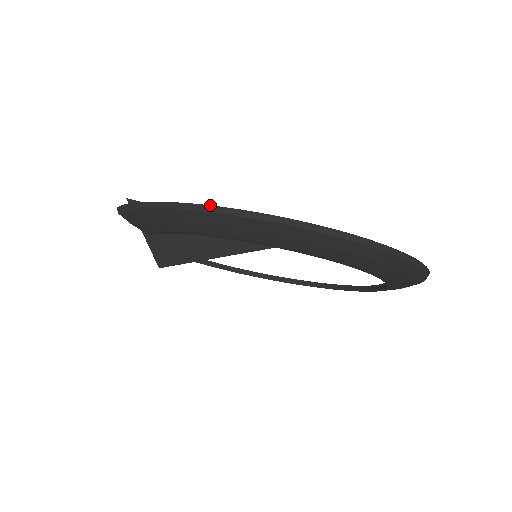
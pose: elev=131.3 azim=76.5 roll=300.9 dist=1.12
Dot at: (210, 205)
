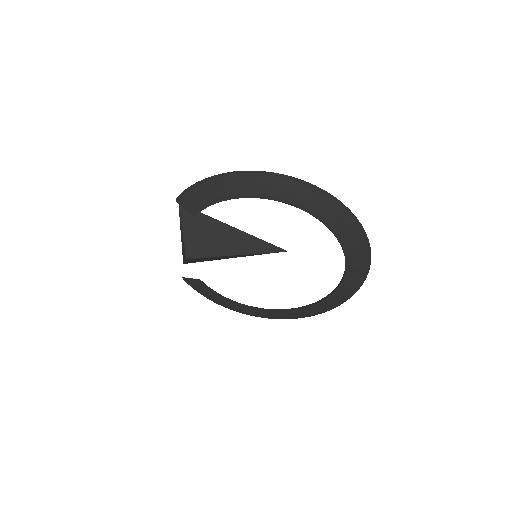
Dot at: occluded
